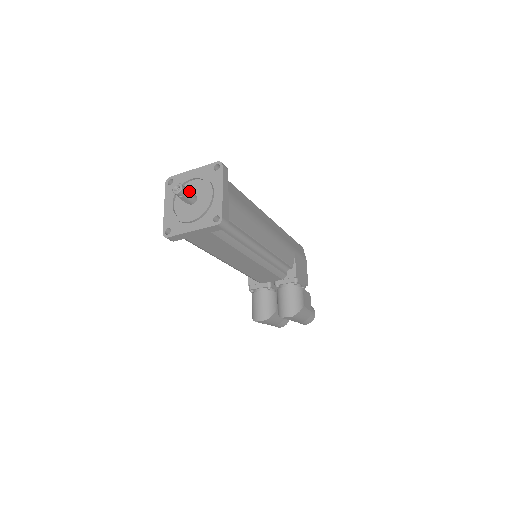
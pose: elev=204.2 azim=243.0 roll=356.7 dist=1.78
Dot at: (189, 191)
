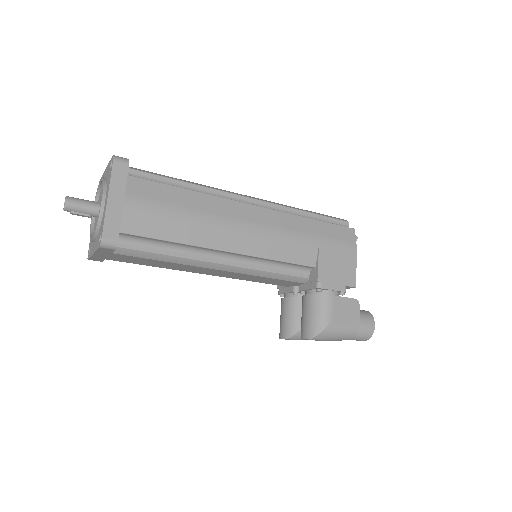
Dot at: (83, 203)
